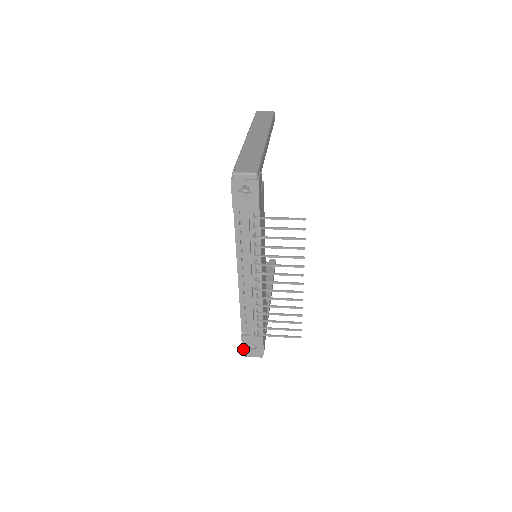
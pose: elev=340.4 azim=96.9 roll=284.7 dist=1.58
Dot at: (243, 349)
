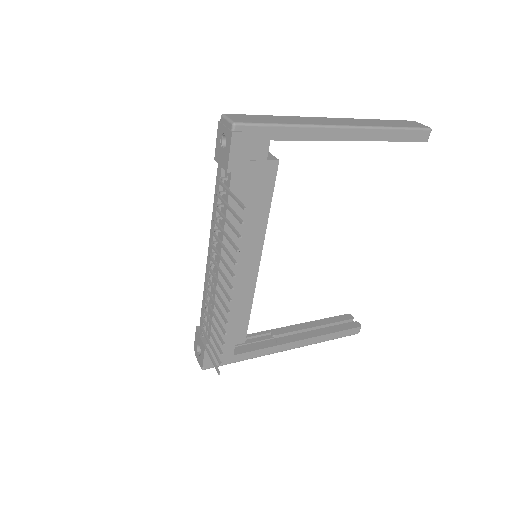
Dot at: (195, 344)
